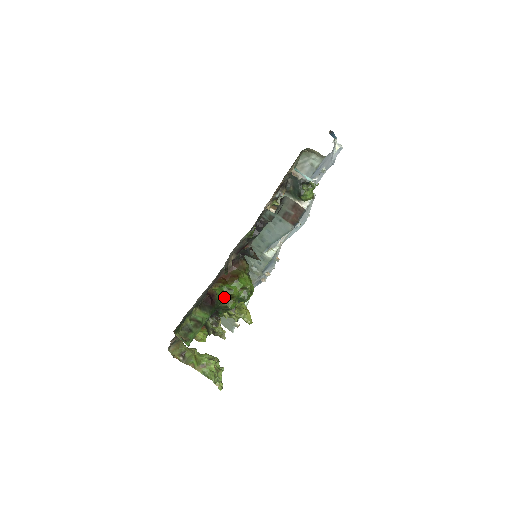
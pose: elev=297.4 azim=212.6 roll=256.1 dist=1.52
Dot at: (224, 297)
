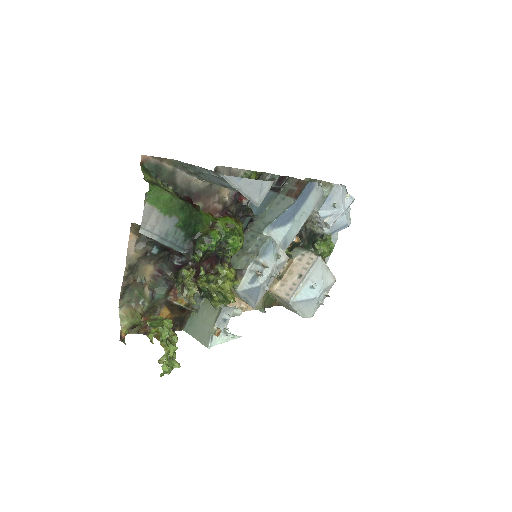
Dot at: (207, 219)
